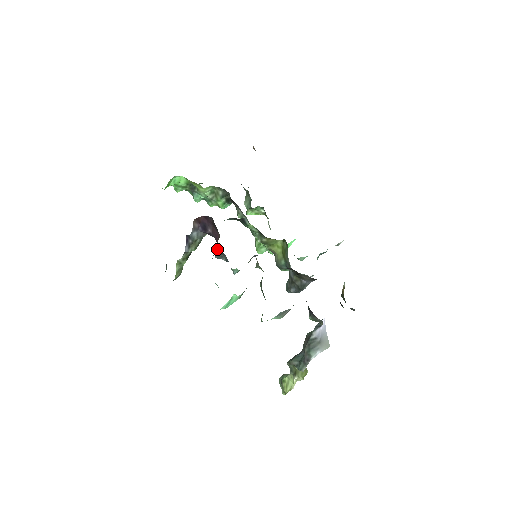
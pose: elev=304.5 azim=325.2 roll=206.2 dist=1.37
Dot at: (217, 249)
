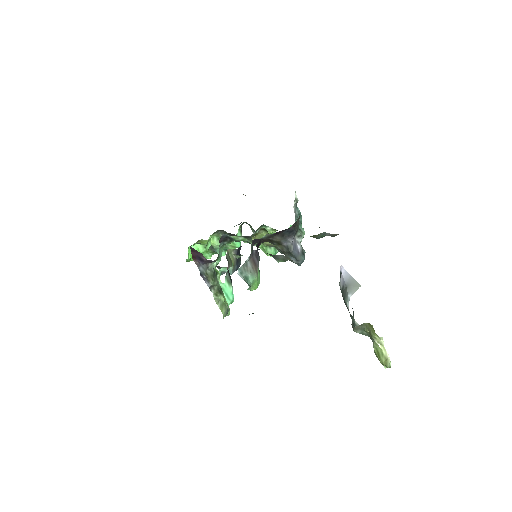
Dot at: occluded
